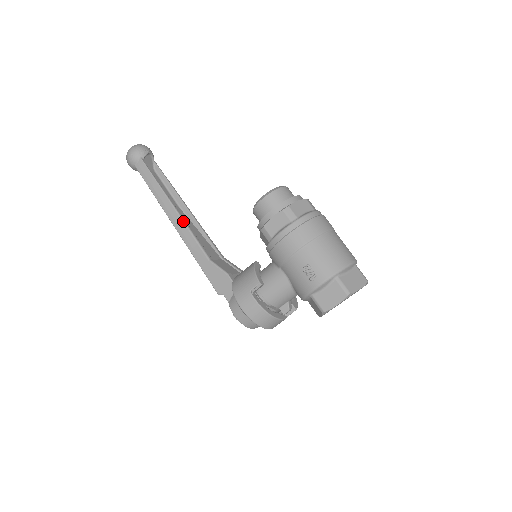
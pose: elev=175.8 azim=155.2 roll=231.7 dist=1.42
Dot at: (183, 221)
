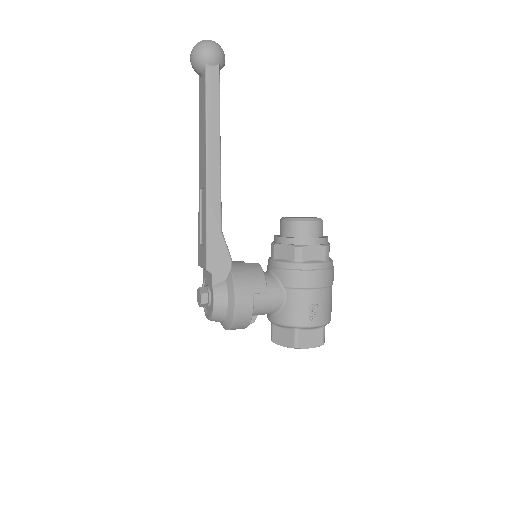
Dot at: occluded
